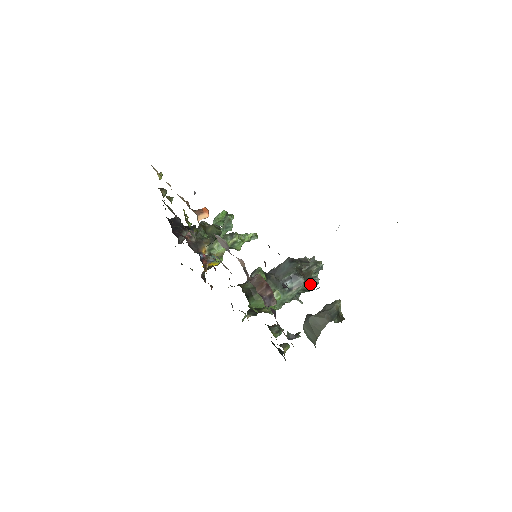
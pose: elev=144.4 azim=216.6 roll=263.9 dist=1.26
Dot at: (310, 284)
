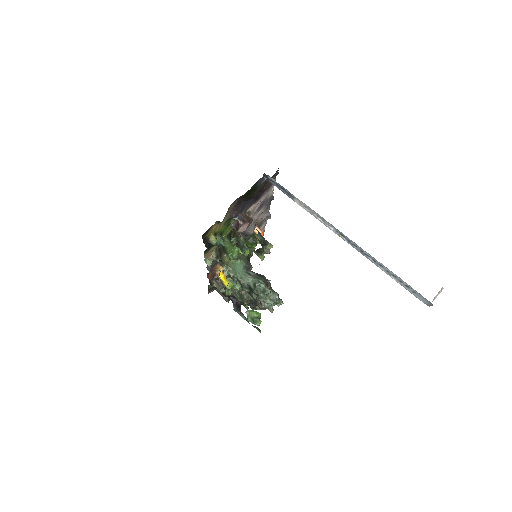
Dot at: (263, 285)
